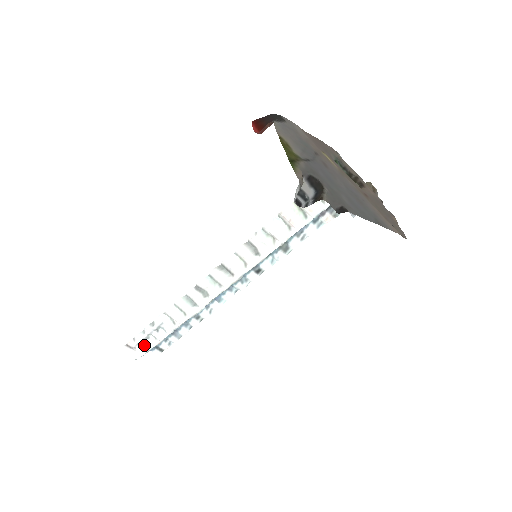
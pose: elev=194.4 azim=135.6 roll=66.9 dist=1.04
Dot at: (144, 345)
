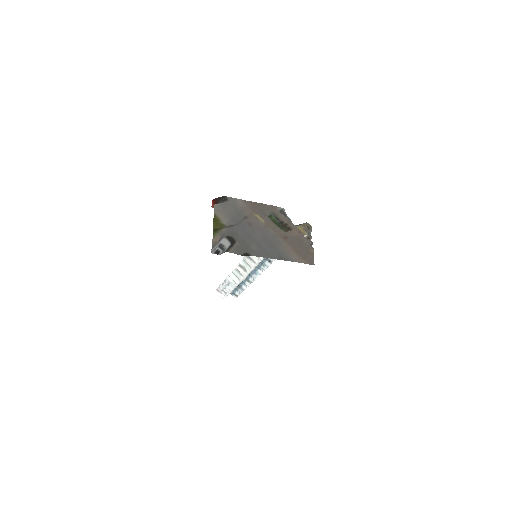
Dot at: (225, 292)
